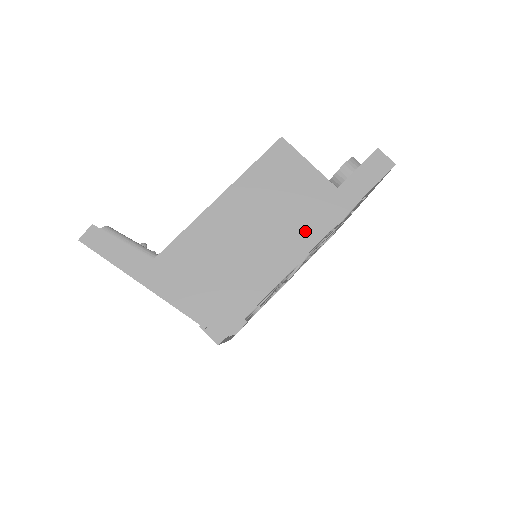
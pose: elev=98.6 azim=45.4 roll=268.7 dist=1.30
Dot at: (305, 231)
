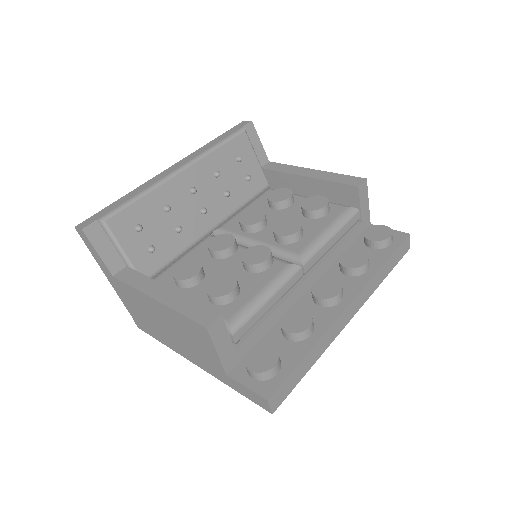
Dot at: (197, 359)
